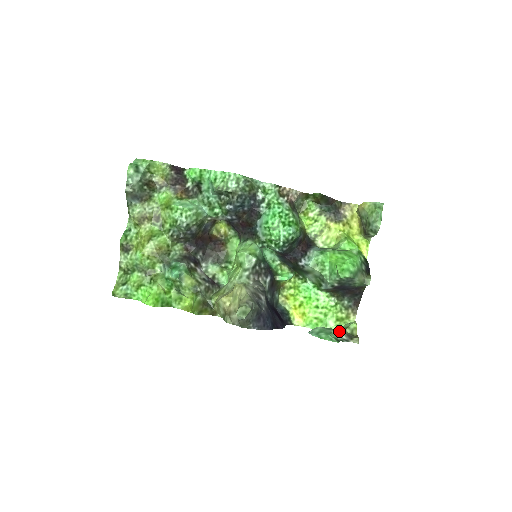
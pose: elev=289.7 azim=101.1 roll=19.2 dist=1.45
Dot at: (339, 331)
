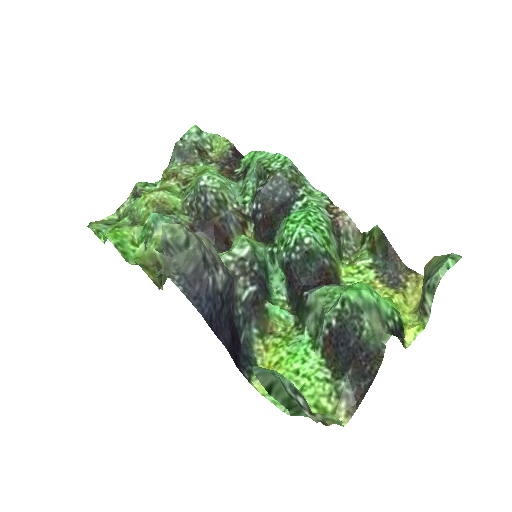
Dot at: occluded
